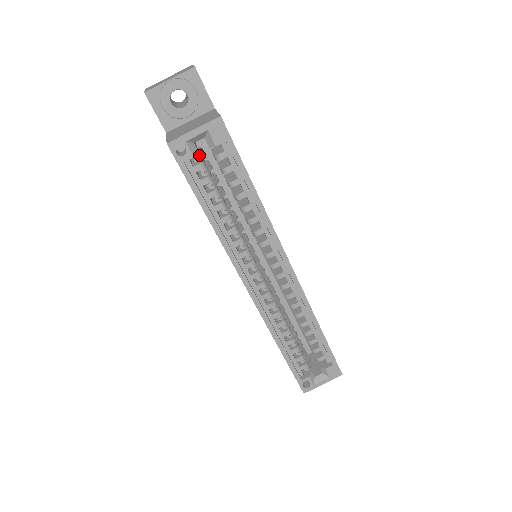
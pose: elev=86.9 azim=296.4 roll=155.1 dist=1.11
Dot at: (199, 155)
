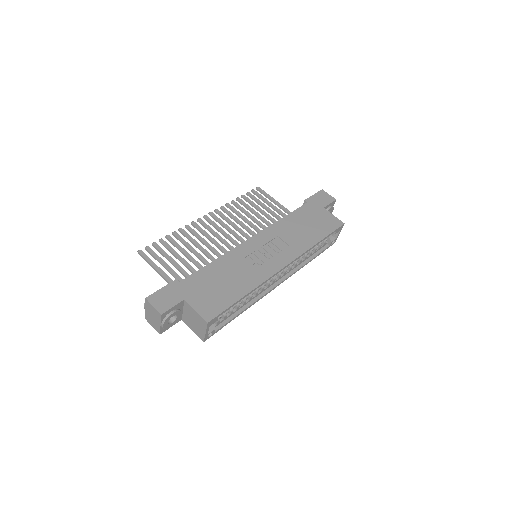
Dot at: occluded
